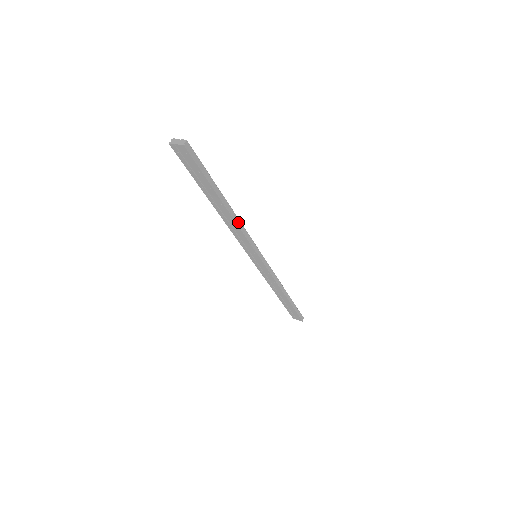
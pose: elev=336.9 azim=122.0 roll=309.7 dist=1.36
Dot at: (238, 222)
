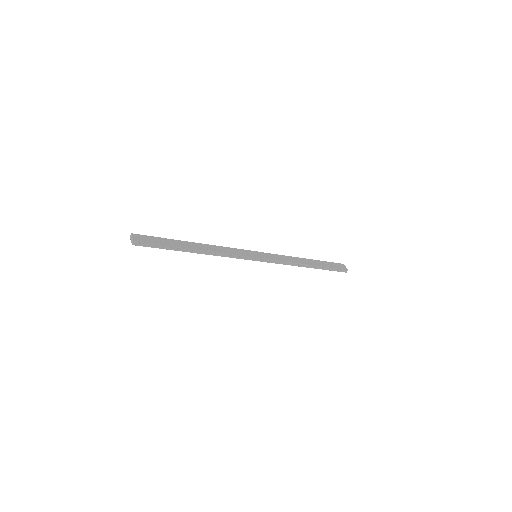
Dot at: (215, 253)
